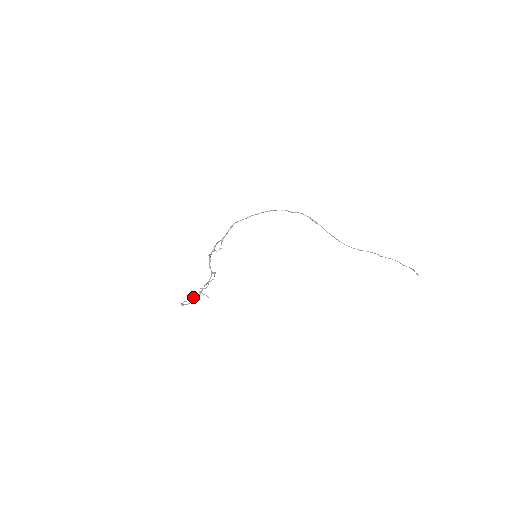
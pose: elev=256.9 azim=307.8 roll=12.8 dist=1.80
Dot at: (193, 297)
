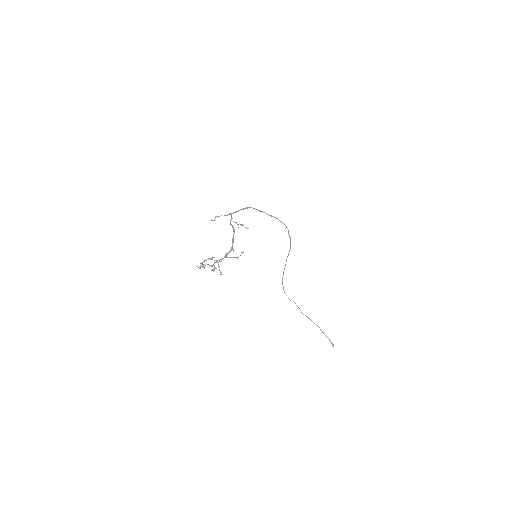
Dot at: occluded
